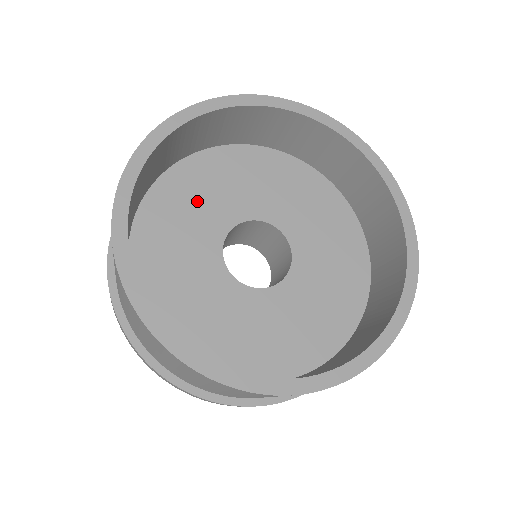
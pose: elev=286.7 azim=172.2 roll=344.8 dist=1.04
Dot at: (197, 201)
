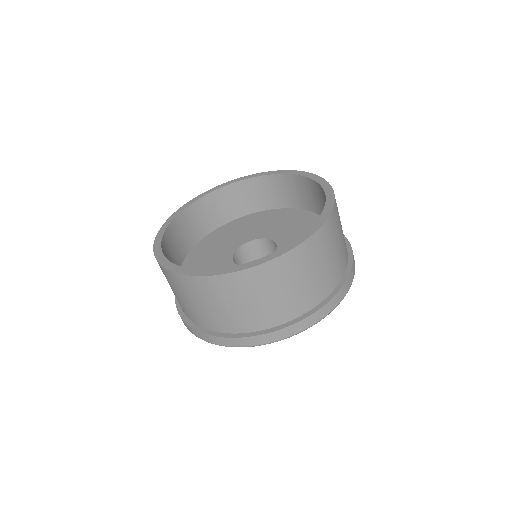
Dot at: (251, 227)
